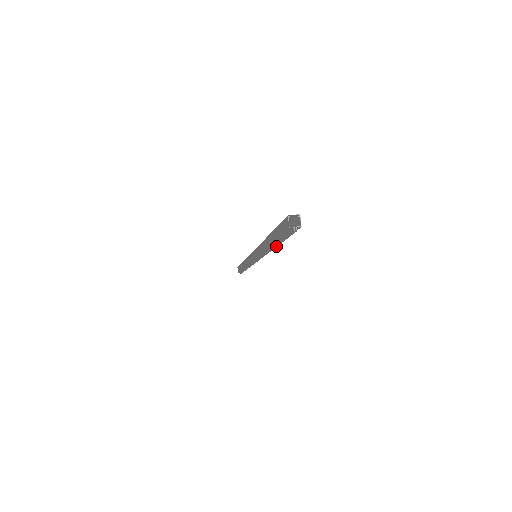
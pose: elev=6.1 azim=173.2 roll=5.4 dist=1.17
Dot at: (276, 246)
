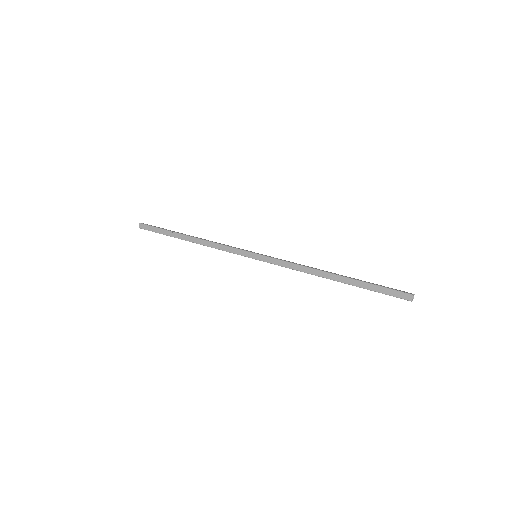
Dot at: occluded
